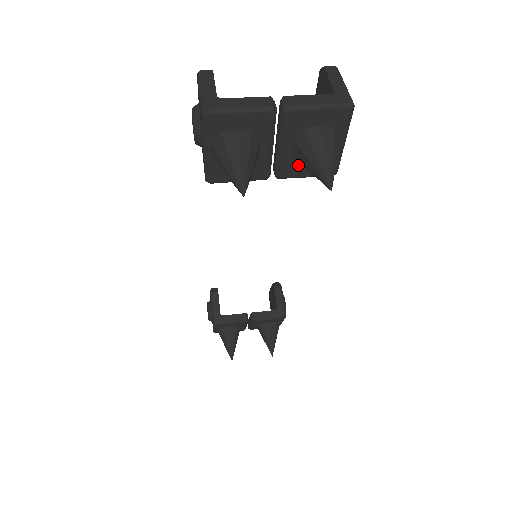
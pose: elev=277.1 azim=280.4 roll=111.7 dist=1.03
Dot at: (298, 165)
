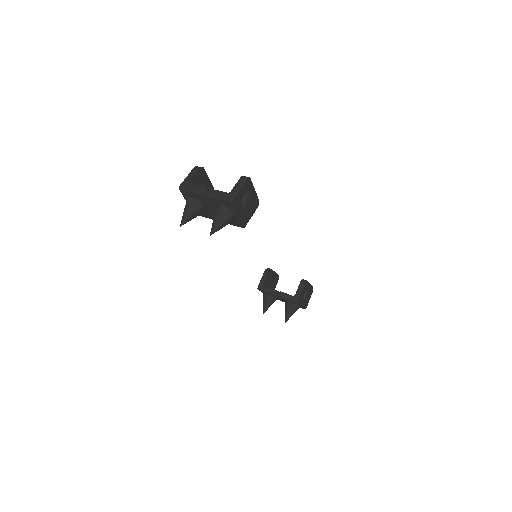
Dot at: occluded
